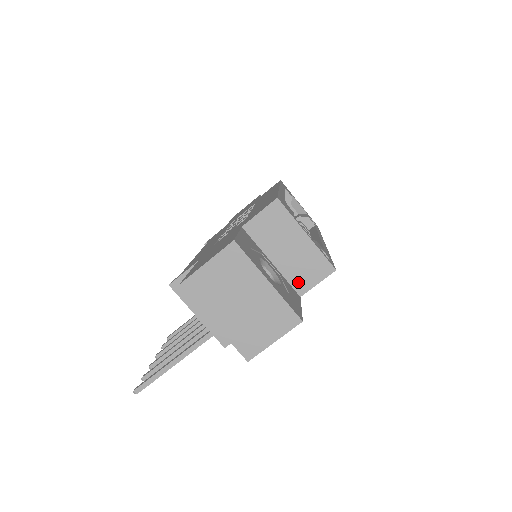
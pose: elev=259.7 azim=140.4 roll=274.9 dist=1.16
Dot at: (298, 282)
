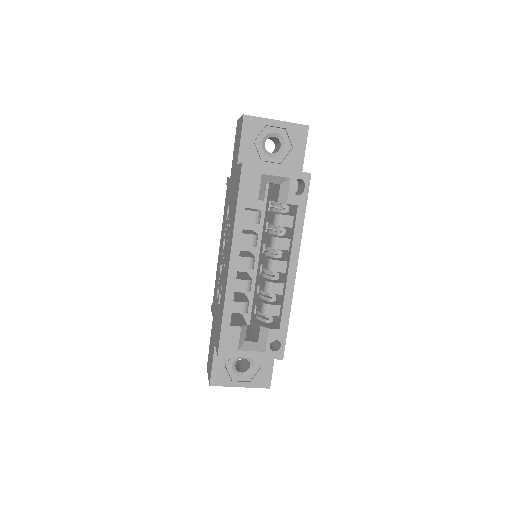
Dot at: occluded
